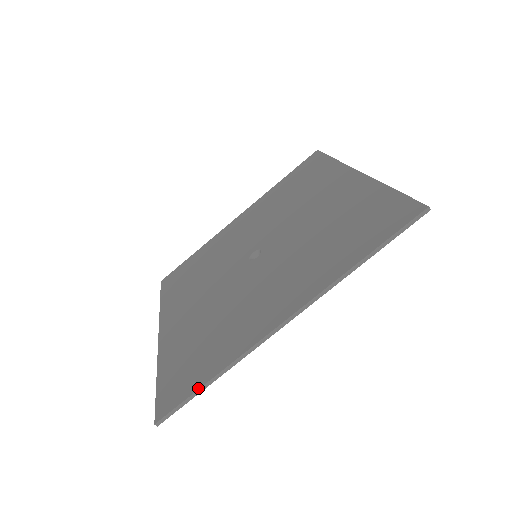
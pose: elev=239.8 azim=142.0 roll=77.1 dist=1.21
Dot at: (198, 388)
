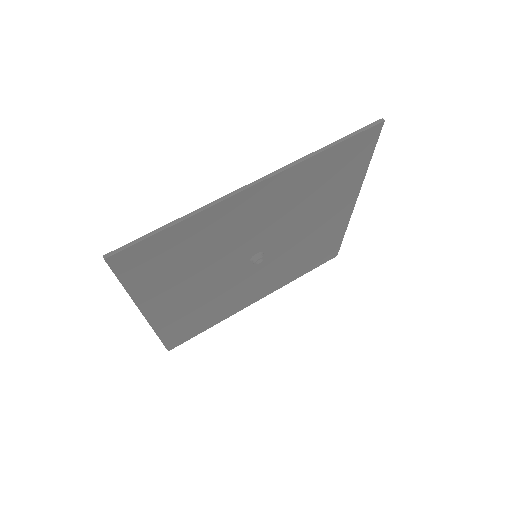
Dot at: (158, 229)
